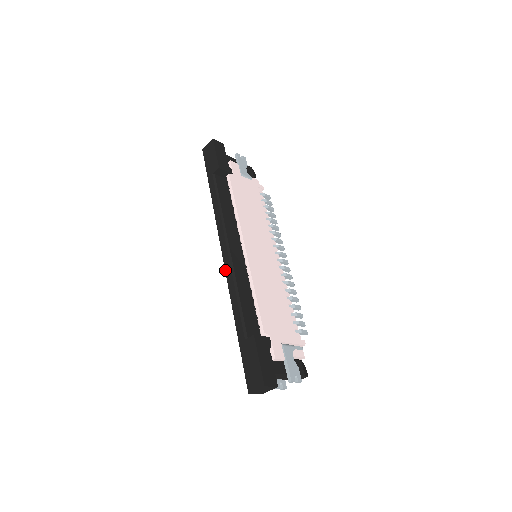
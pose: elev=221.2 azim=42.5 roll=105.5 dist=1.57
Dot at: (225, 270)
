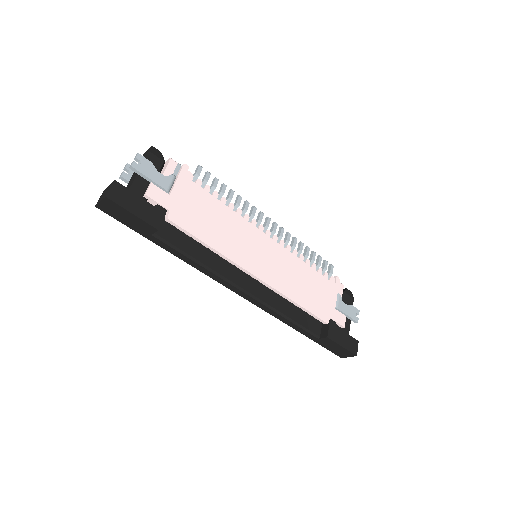
Dot at: occluded
